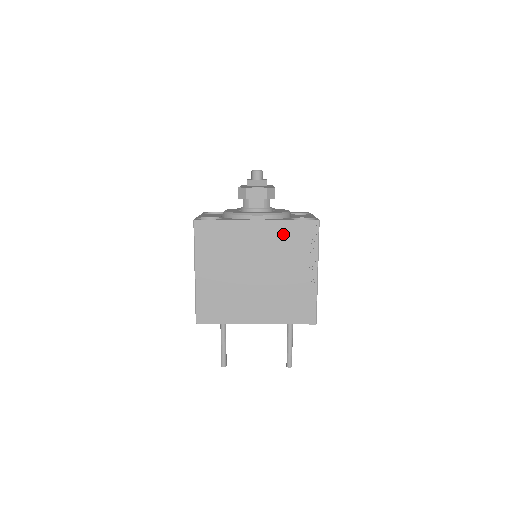
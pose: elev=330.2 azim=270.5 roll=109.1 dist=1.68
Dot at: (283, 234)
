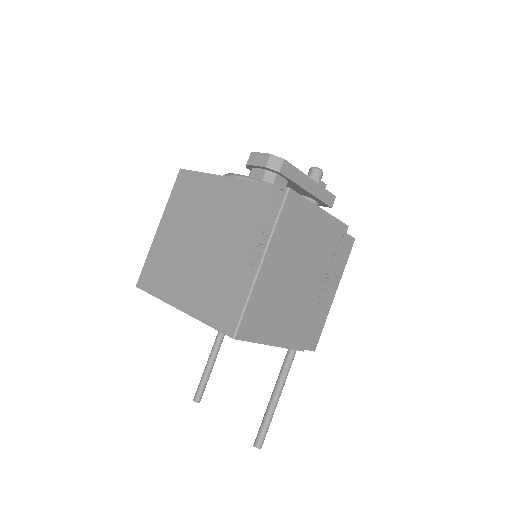
Dot at: (245, 198)
